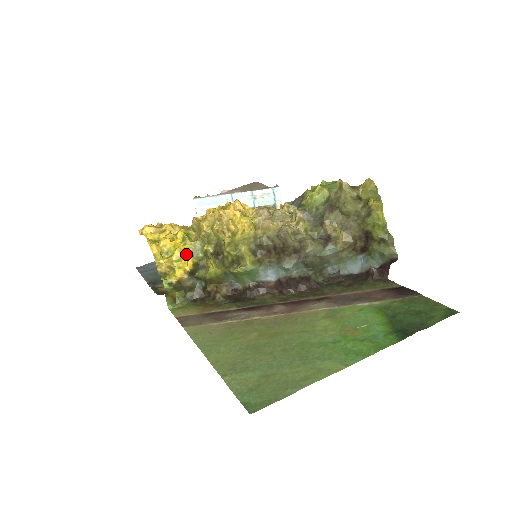
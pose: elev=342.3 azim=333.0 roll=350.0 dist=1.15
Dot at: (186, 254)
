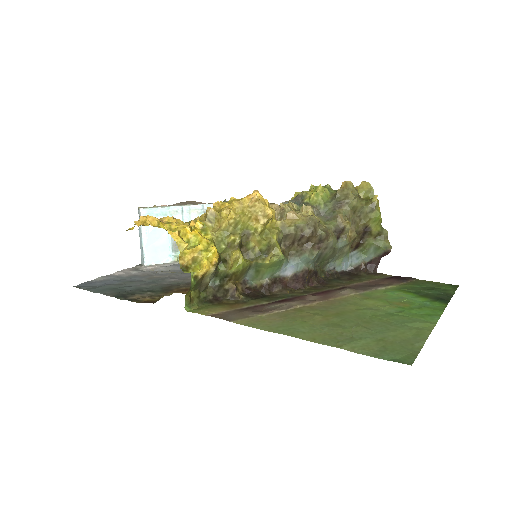
Dot at: (212, 244)
